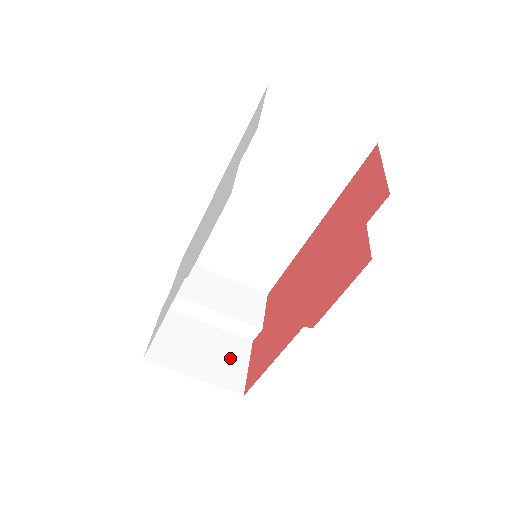
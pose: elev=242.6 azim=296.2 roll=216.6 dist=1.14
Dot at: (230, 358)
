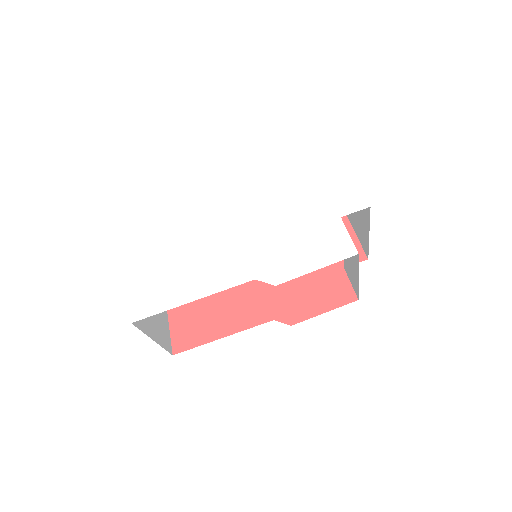
Dot at: (162, 320)
